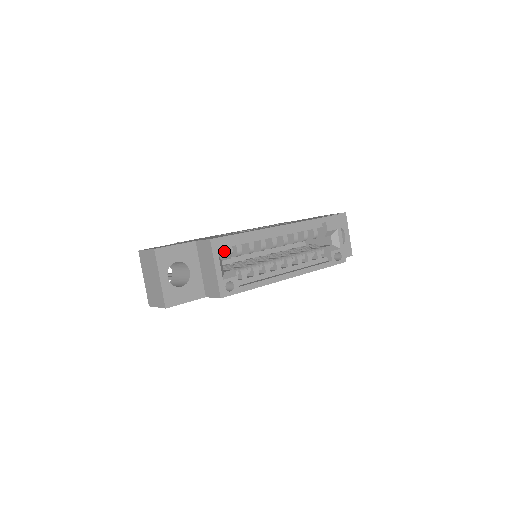
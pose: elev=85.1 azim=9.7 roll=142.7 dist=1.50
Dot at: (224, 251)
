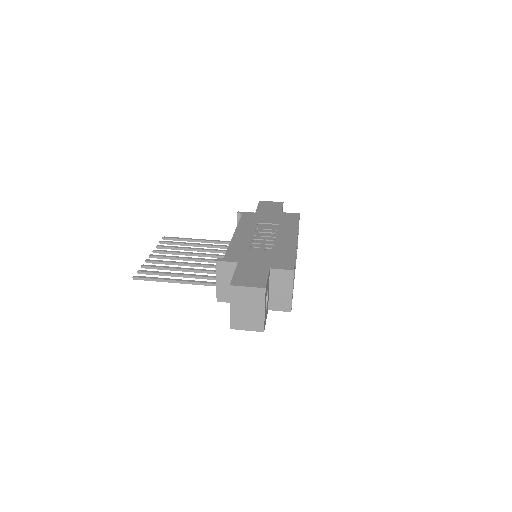
Dot at: occluded
